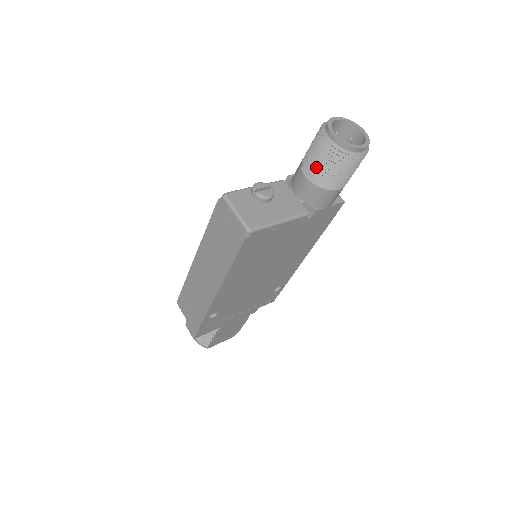
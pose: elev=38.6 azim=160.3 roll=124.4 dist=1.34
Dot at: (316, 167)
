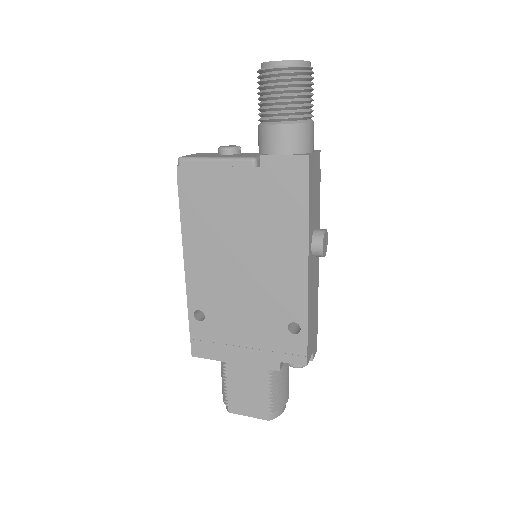
Dot at: occluded
